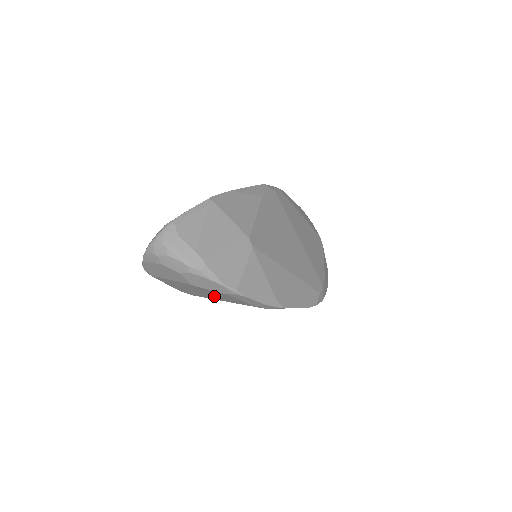
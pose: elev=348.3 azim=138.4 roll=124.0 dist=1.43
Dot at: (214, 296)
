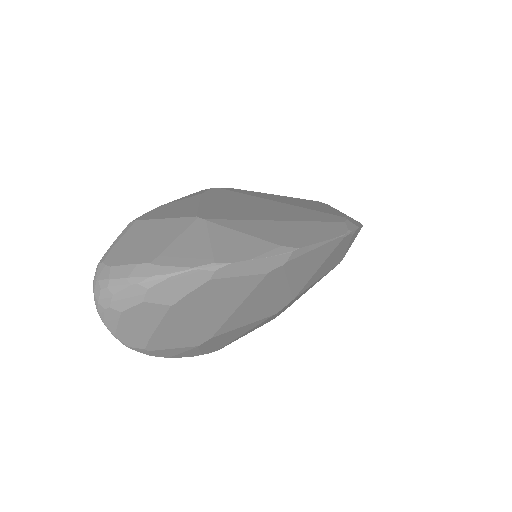
Dot at: (218, 306)
